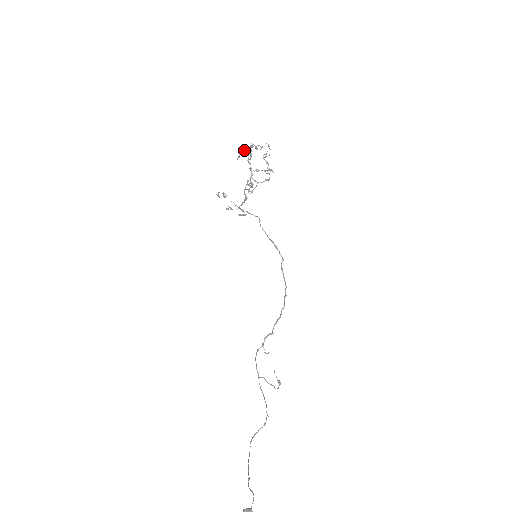
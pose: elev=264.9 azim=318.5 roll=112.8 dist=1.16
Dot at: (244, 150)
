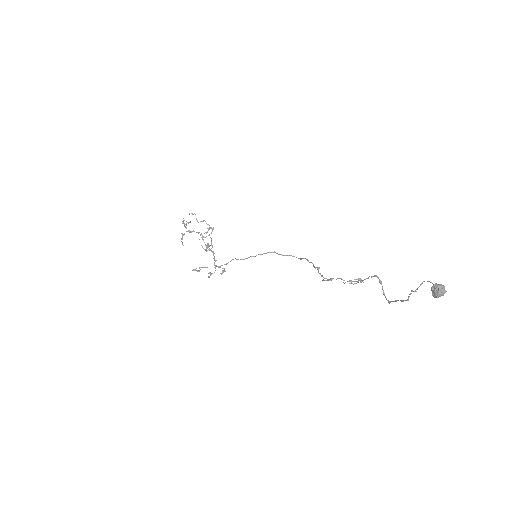
Dot at: (181, 239)
